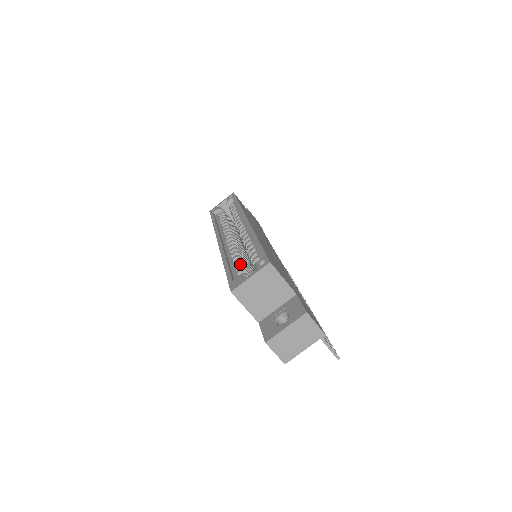
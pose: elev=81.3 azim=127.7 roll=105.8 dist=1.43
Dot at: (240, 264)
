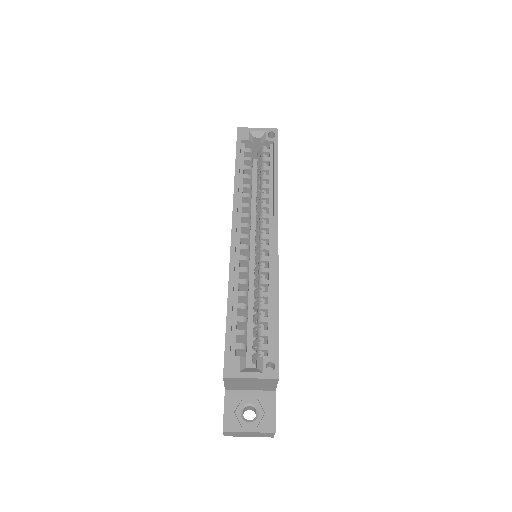
Dot at: (245, 319)
